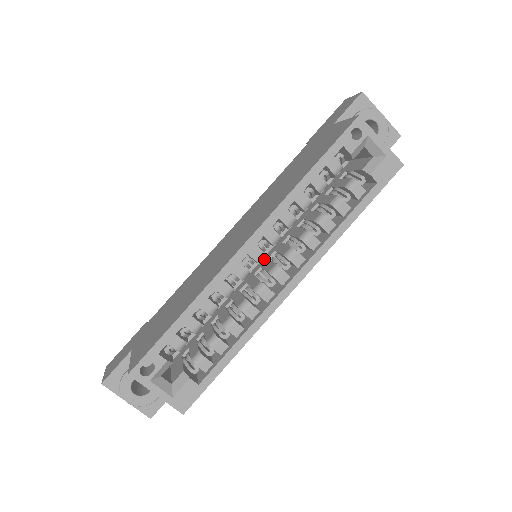
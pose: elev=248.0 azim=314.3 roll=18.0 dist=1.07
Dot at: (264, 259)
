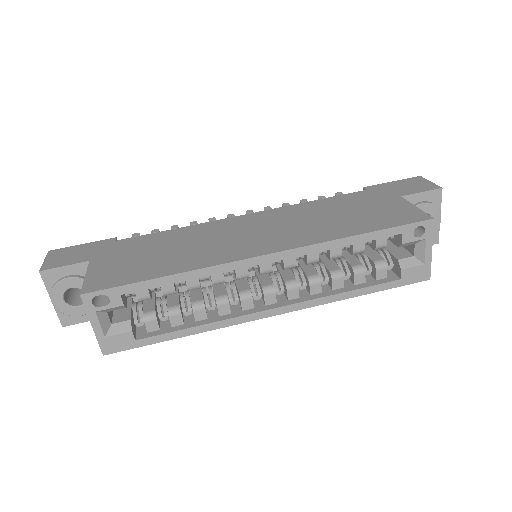
Dot at: occluded
